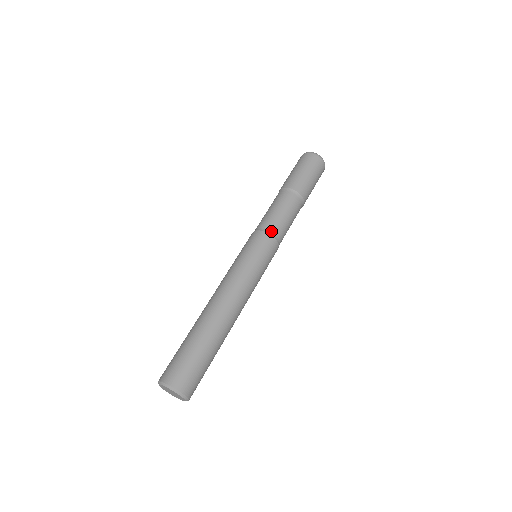
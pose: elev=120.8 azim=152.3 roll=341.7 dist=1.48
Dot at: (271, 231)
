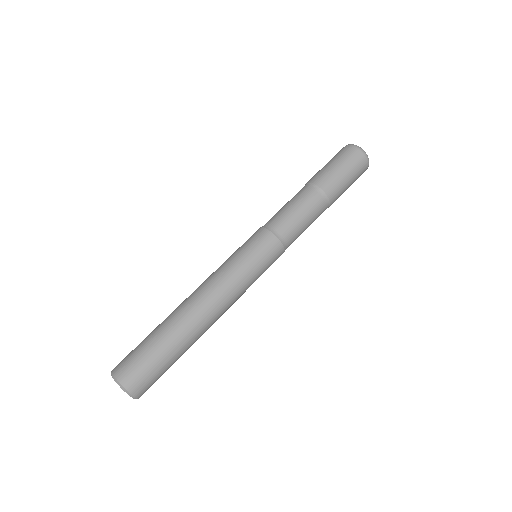
Dot at: (277, 231)
